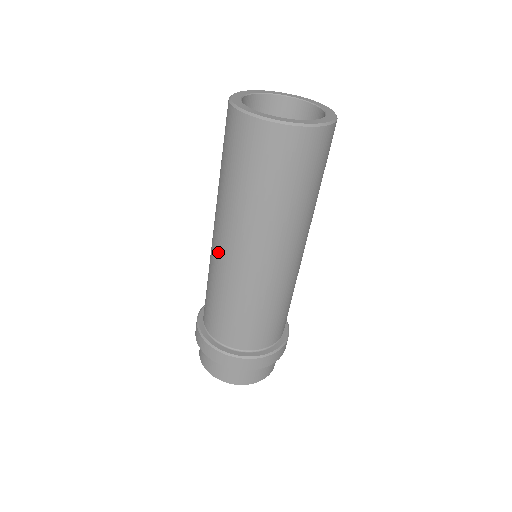
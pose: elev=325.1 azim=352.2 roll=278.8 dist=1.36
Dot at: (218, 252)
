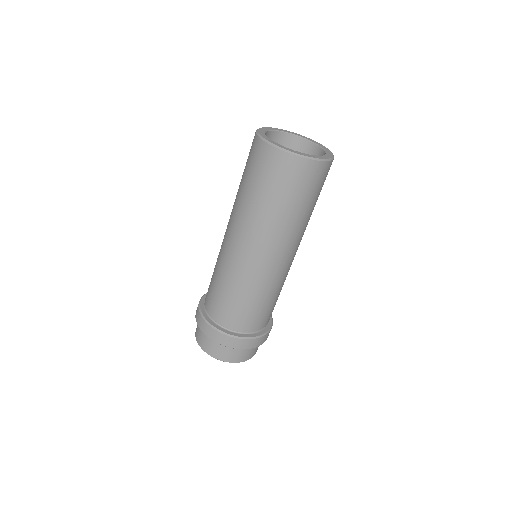
Dot at: occluded
